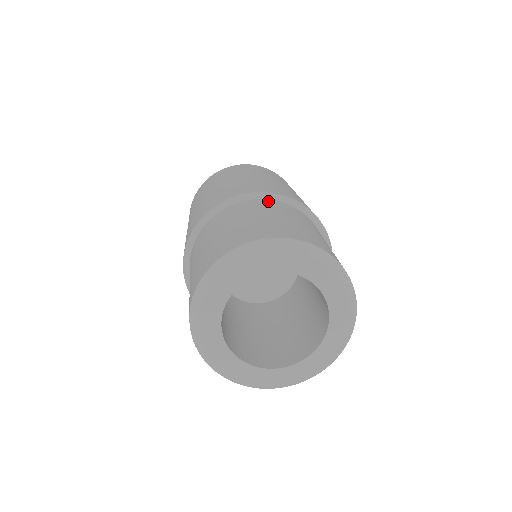
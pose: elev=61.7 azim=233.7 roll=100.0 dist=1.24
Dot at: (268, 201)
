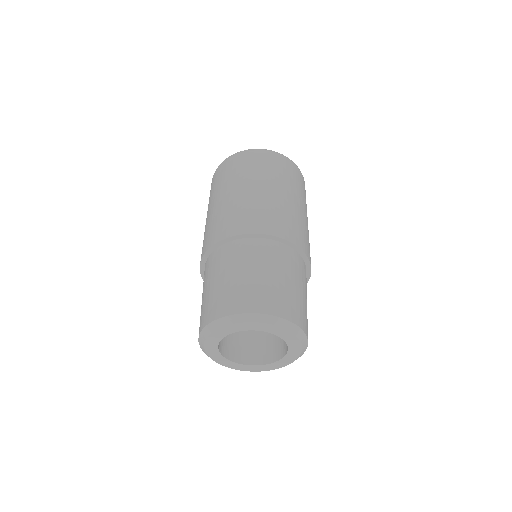
Dot at: (220, 250)
